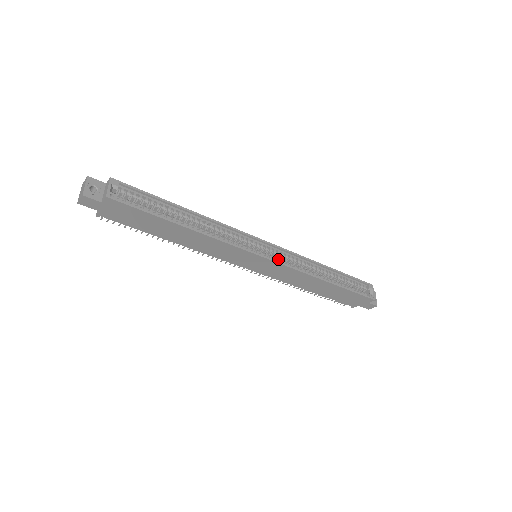
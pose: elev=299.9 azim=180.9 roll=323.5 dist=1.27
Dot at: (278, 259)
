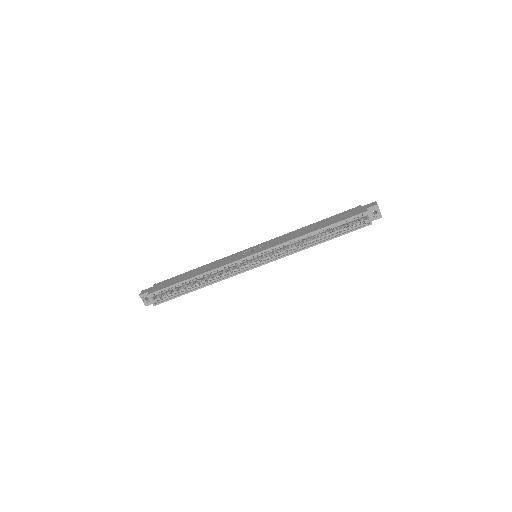
Dot at: (269, 258)
